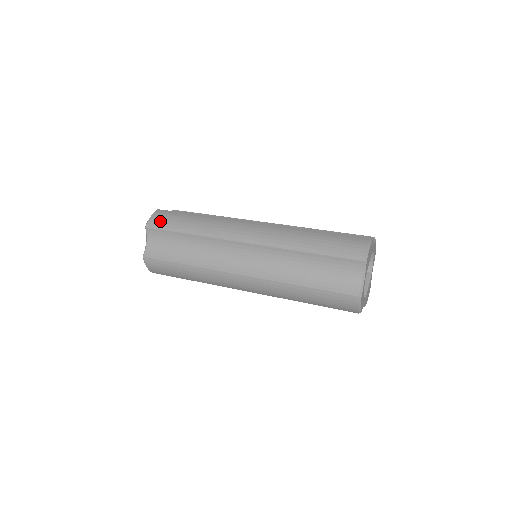
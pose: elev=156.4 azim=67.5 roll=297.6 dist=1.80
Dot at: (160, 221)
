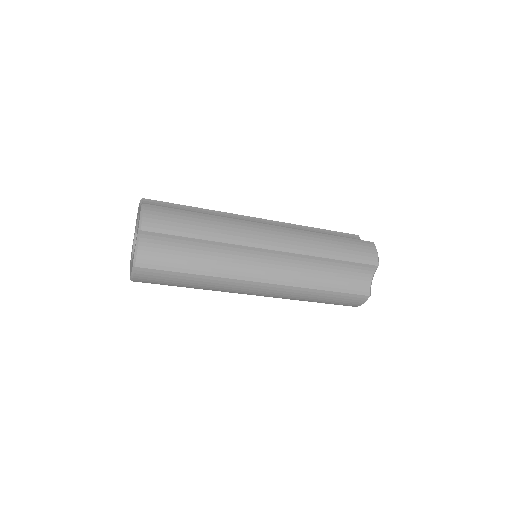
Dot at: occluded
